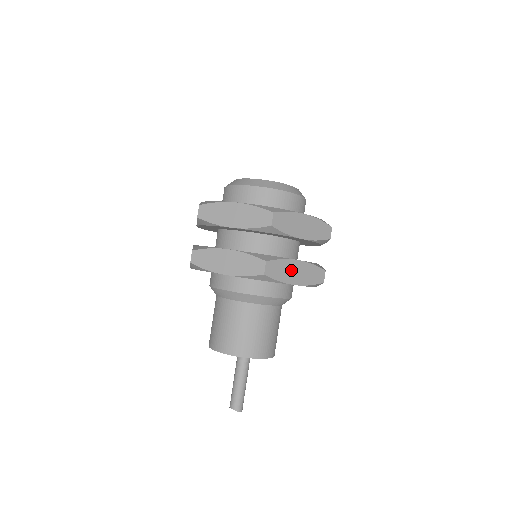
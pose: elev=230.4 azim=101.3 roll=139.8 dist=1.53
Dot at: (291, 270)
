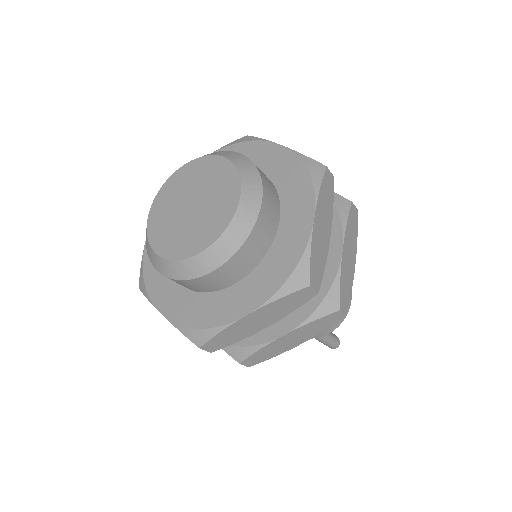
Dot at: (281, 344)
